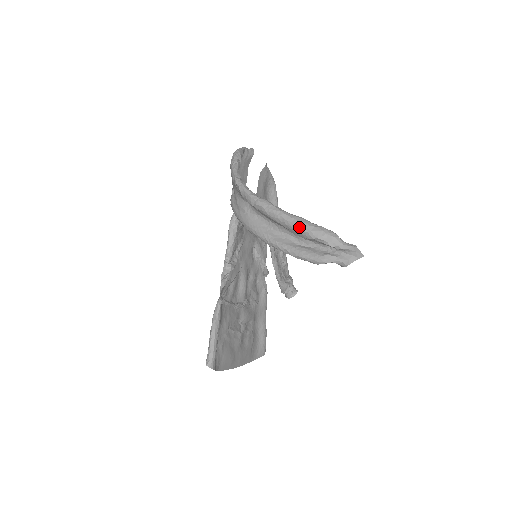
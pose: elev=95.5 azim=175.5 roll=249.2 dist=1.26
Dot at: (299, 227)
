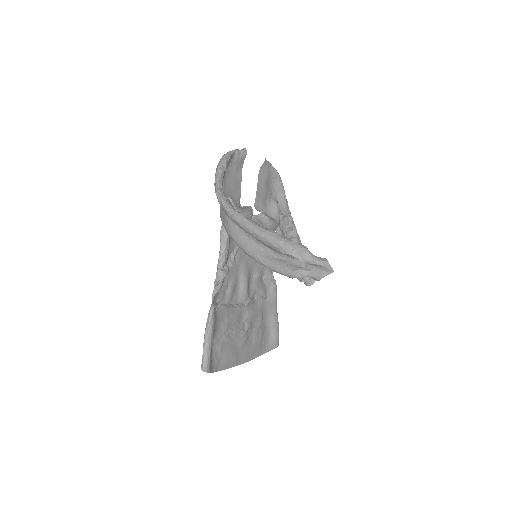
Dot at: (270, 242)
